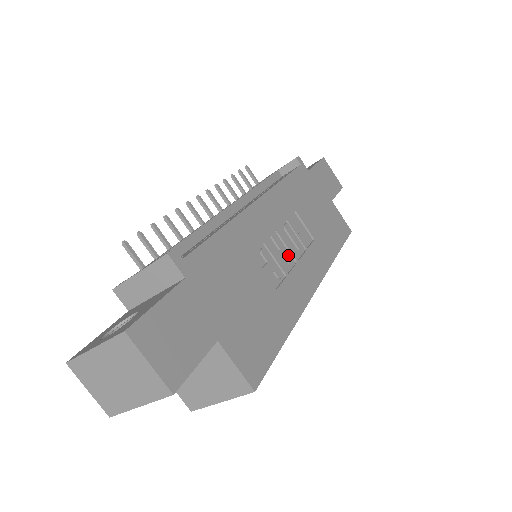
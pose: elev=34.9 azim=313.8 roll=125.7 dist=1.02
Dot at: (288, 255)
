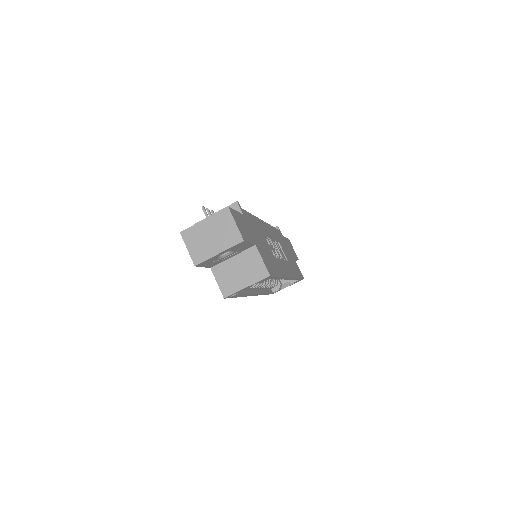
Dot at: (278, 252)
